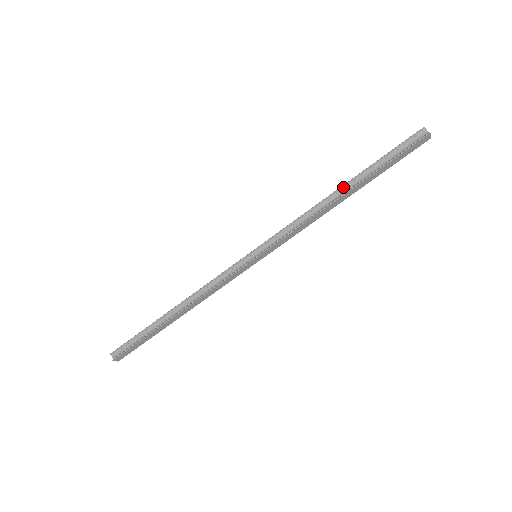
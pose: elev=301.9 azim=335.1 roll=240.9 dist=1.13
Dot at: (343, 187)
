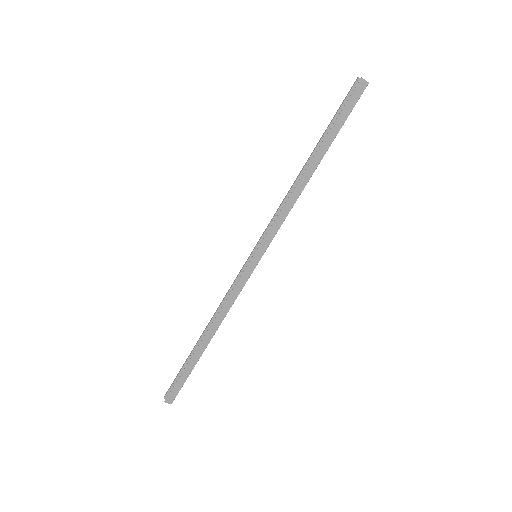
Dot at: (307, 161)
